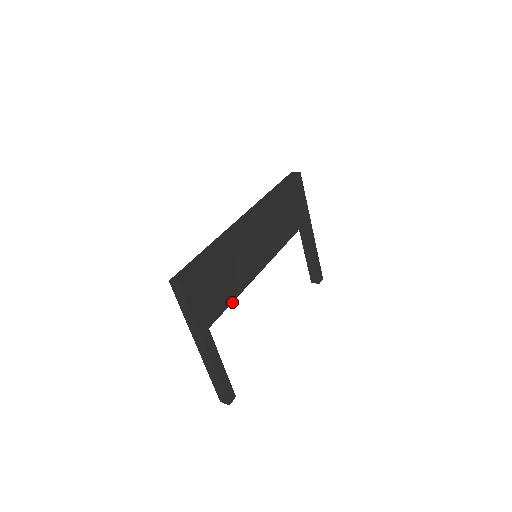
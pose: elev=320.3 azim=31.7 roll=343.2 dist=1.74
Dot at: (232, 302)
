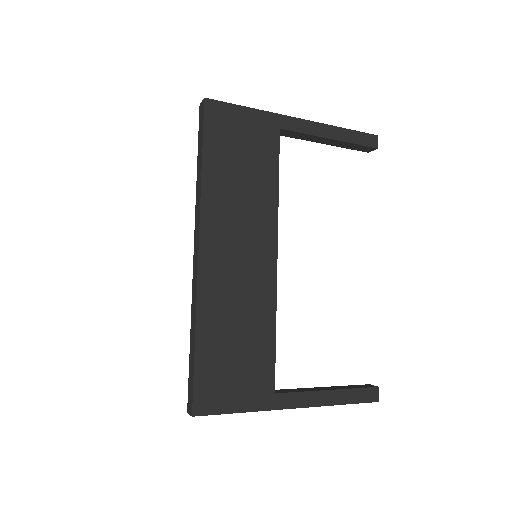
Dot at: (275, 338)
